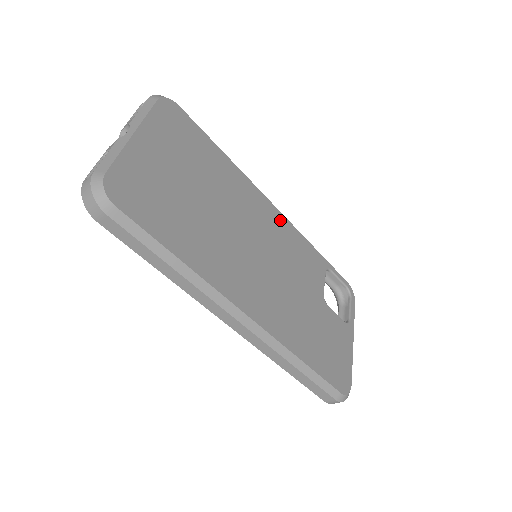
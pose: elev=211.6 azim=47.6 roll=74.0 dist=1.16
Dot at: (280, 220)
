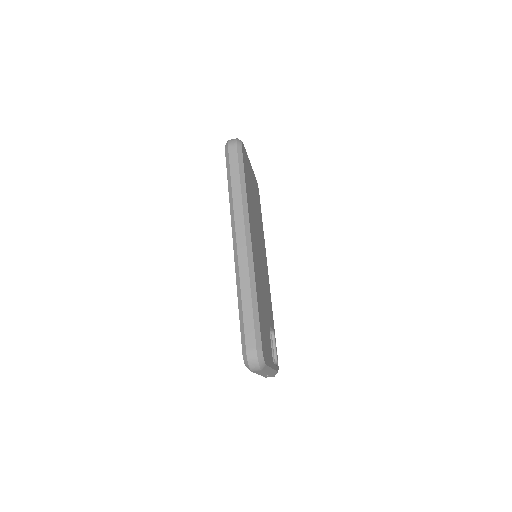
Dot at: occluded
